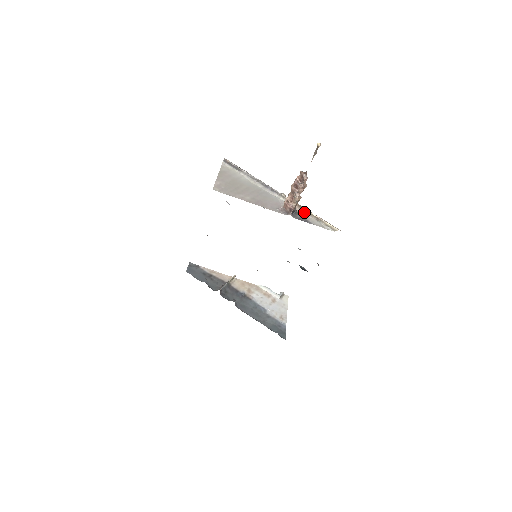
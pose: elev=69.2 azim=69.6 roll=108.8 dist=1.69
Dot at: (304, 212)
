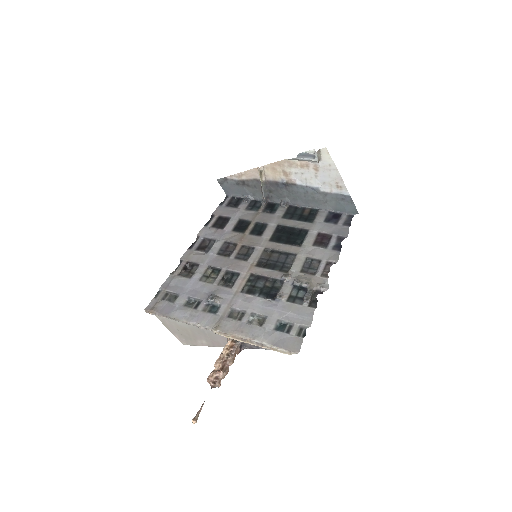
Dot at: (246, 341)
